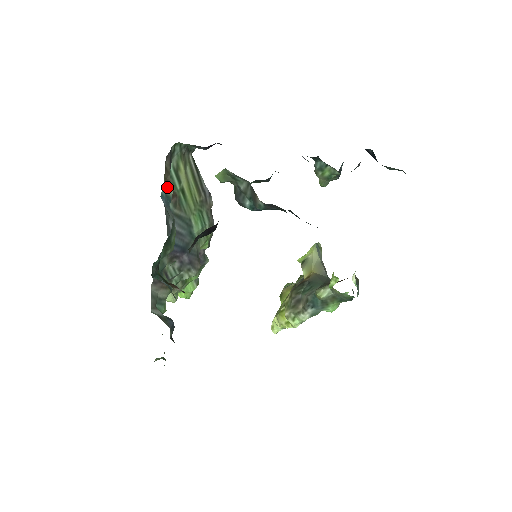
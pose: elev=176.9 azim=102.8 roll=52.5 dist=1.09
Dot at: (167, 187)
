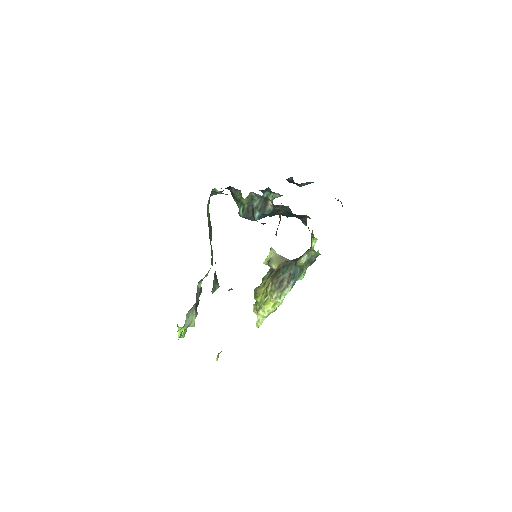
Dot at: occluded
